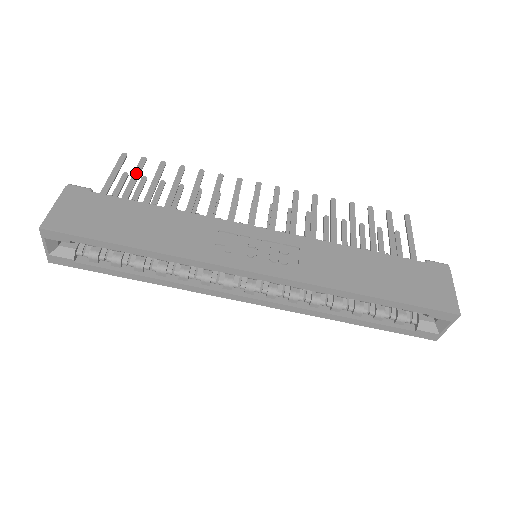
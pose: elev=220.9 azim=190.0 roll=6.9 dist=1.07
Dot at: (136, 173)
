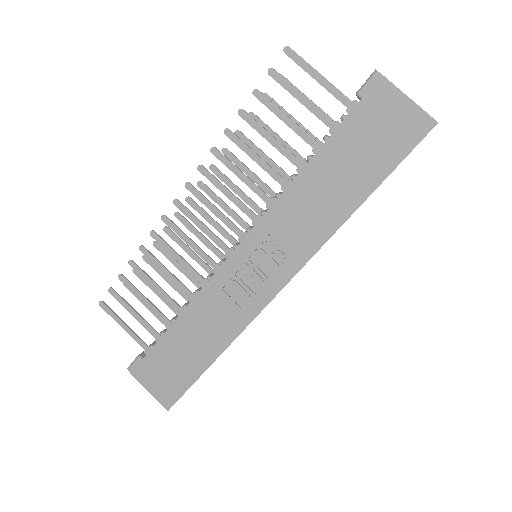
Dot at: (127, 308)
